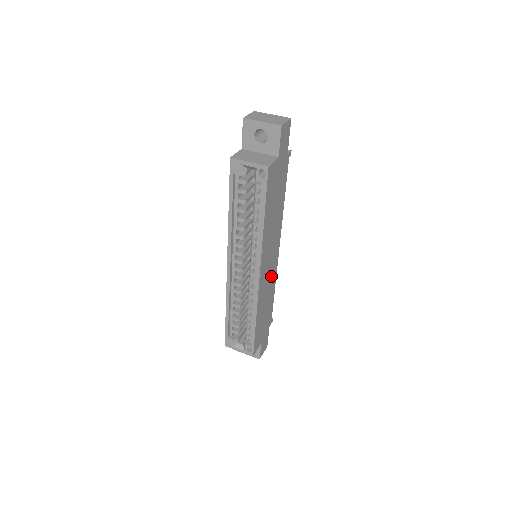
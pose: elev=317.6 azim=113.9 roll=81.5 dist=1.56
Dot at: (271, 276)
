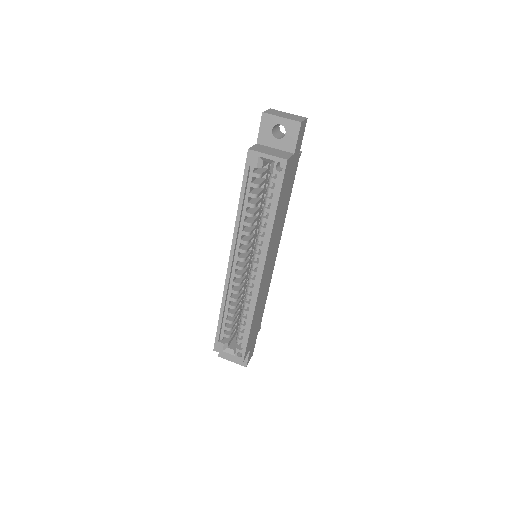
Dot at: (268, 278)
